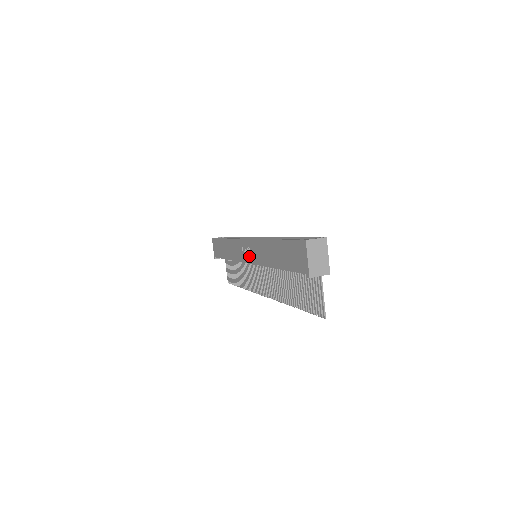
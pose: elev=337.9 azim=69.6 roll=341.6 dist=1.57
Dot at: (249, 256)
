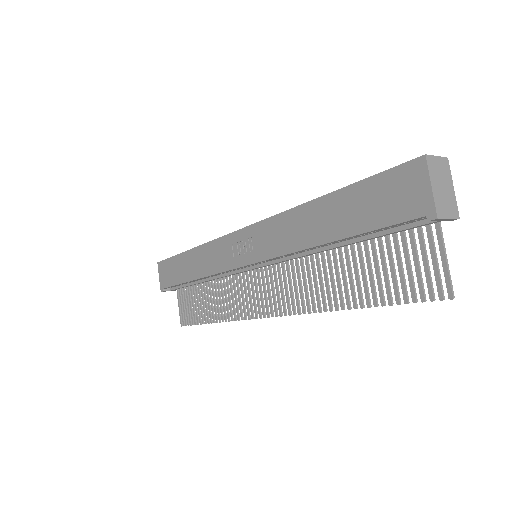
Dot at: (250, 252)
